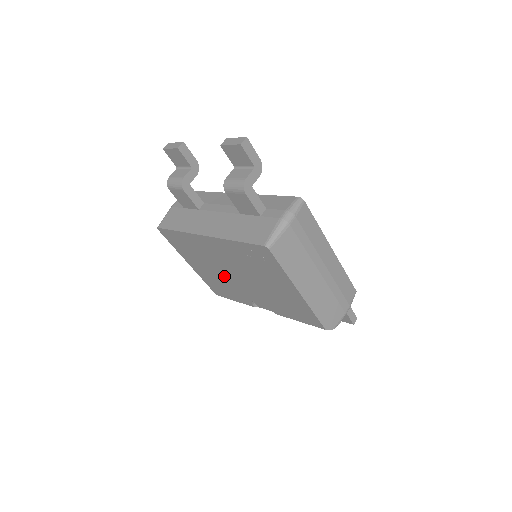
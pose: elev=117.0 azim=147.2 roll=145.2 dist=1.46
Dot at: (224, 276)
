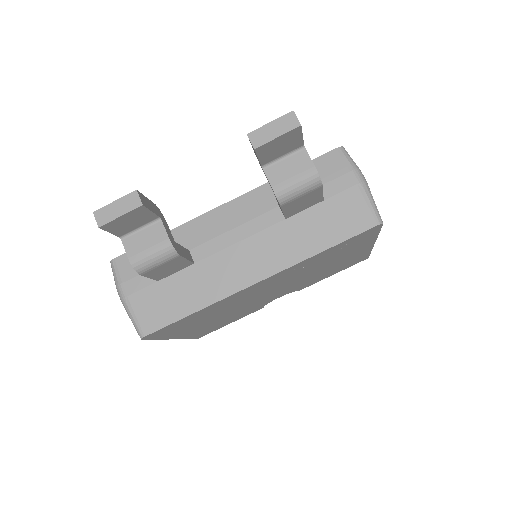
Dot at: (243, 307)
